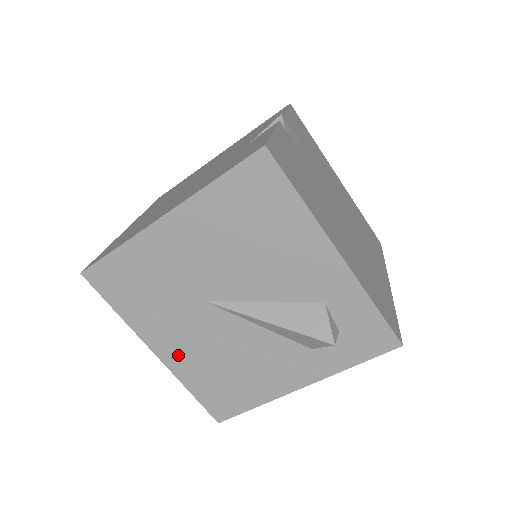
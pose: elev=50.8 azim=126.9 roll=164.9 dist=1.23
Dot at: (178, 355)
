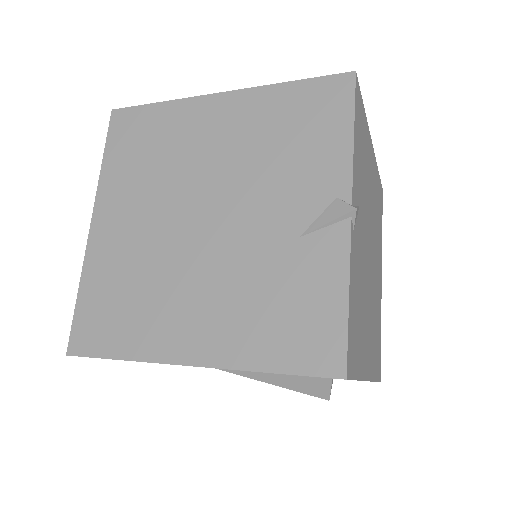
Dot at: occluded
